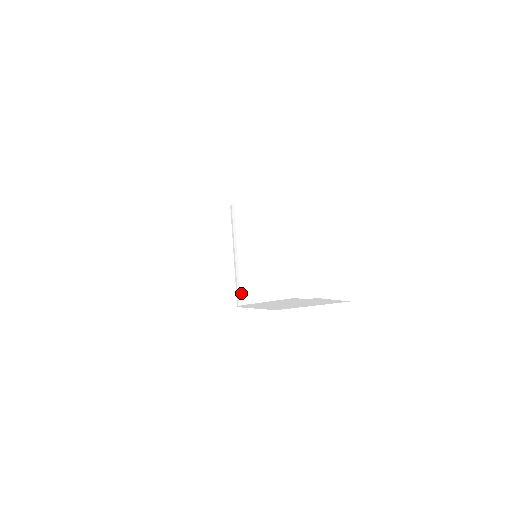
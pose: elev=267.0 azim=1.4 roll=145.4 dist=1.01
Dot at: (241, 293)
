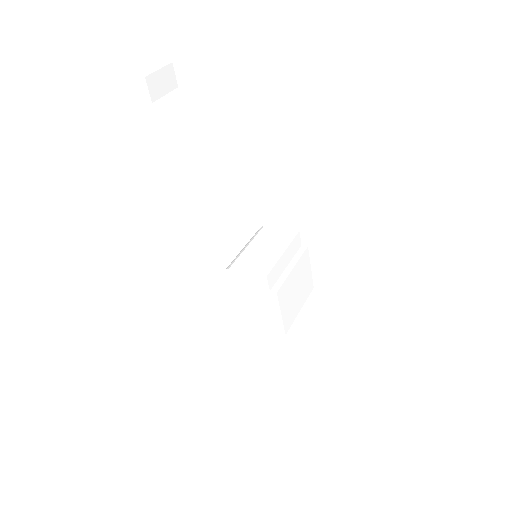
Dot at: (234, 263)
